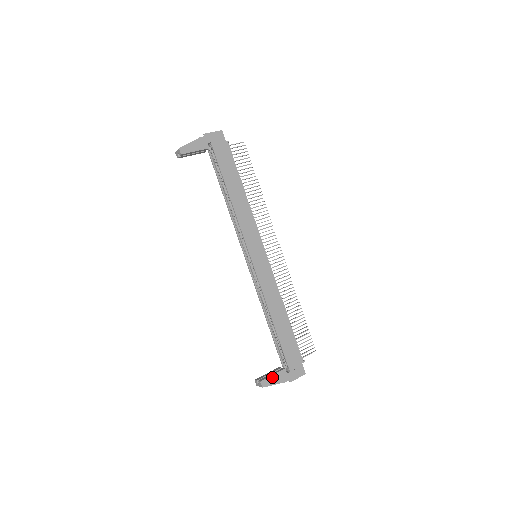
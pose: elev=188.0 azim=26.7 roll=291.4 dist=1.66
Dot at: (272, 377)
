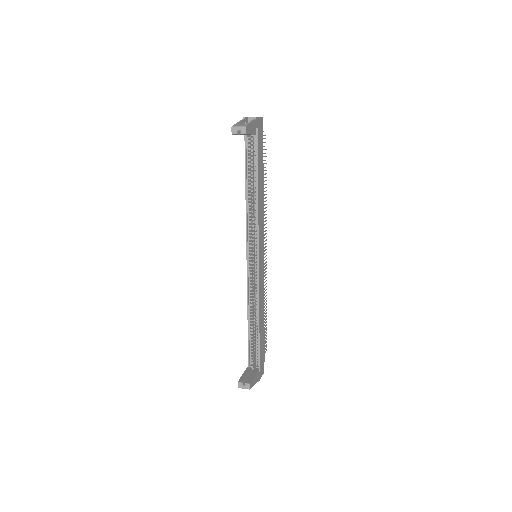
Dot at: (254, 378)
